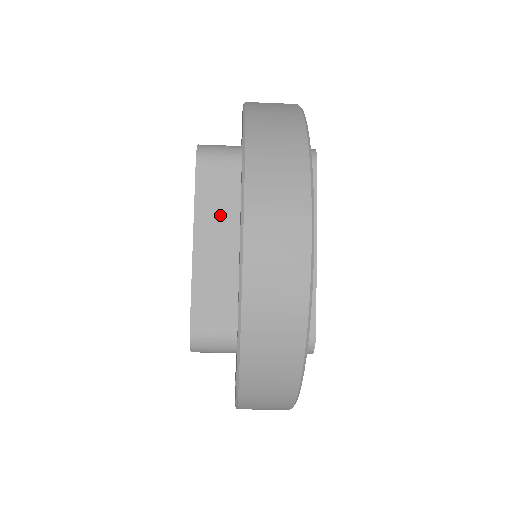
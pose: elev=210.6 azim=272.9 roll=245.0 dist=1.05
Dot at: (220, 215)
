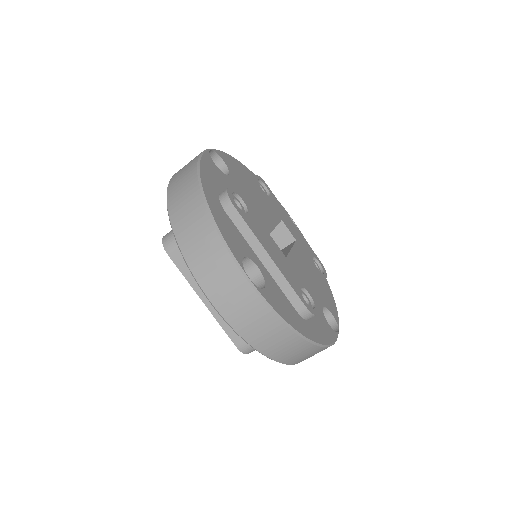
Dot at: occluded
